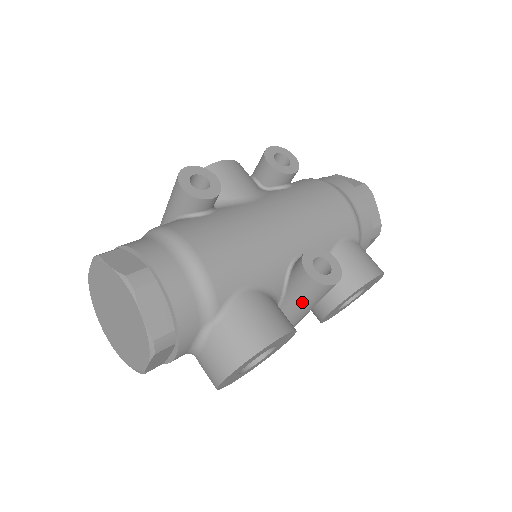
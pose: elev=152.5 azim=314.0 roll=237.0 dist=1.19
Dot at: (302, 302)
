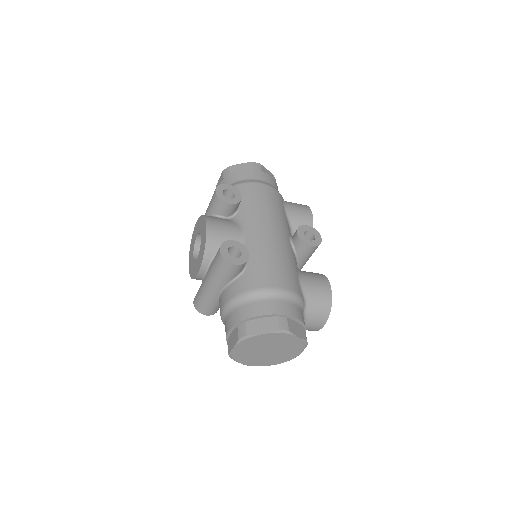
Dot at: occluded
